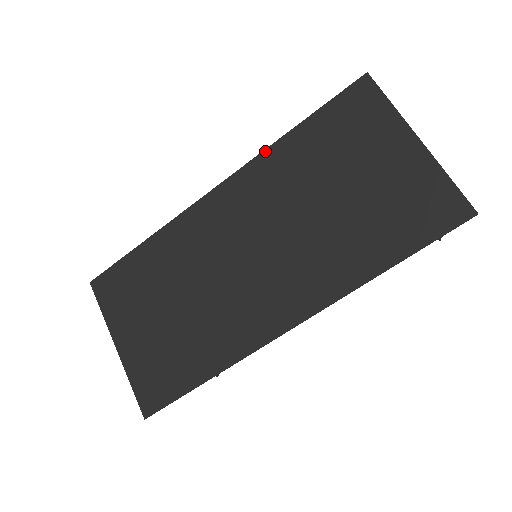
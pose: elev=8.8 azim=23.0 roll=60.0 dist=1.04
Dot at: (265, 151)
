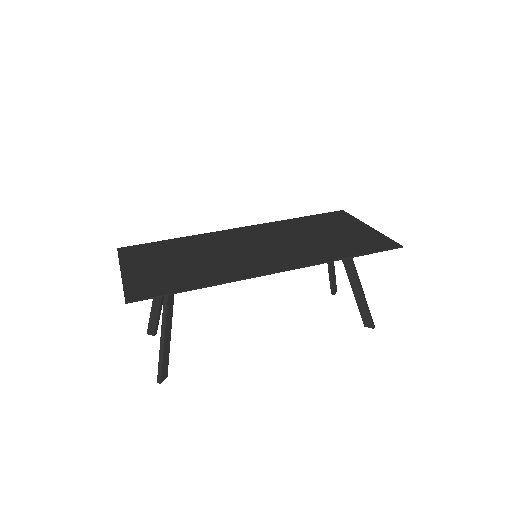
Dot at: (277, 221)
